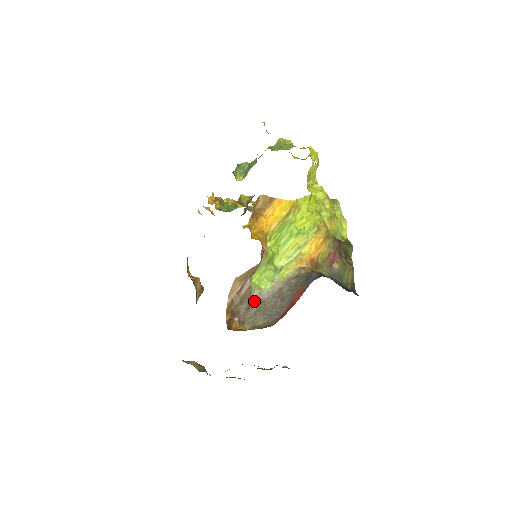
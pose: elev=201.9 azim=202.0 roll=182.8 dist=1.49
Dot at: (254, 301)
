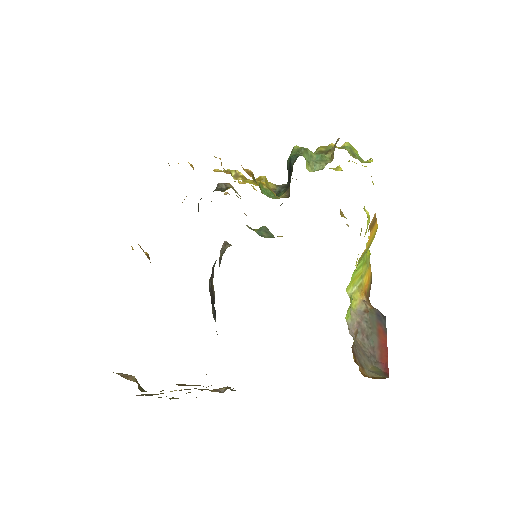
Dot at: (352, 336)
